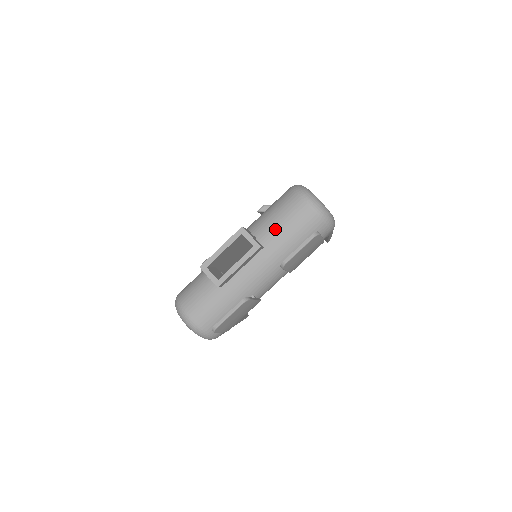
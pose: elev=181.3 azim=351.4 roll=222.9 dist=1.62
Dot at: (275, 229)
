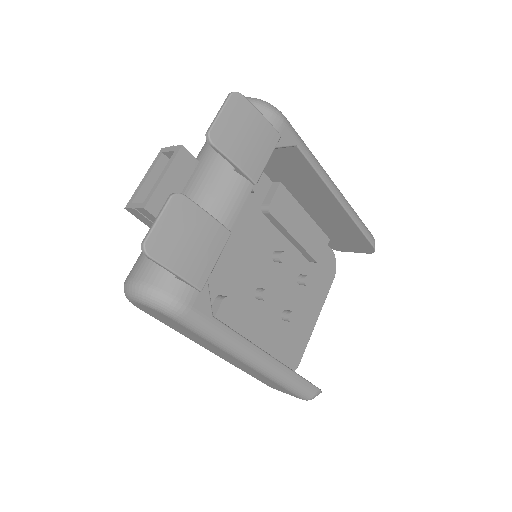
Dot at: occluded
